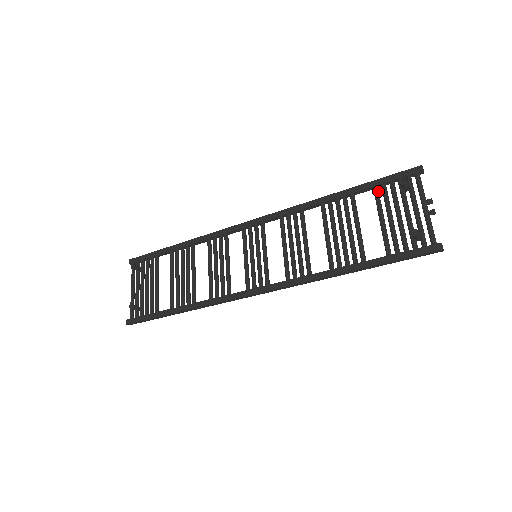
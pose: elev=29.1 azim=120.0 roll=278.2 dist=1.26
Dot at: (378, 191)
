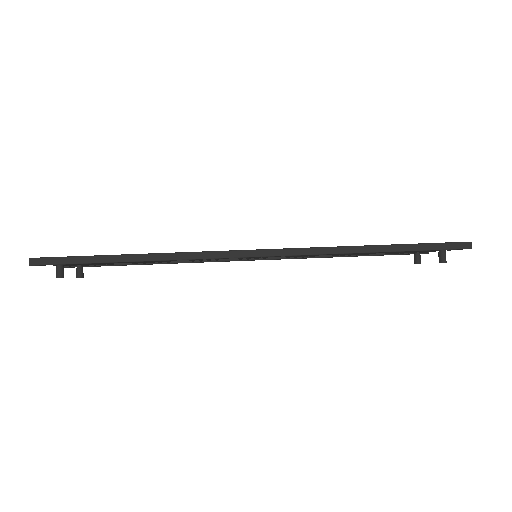
Dot at: occluded
